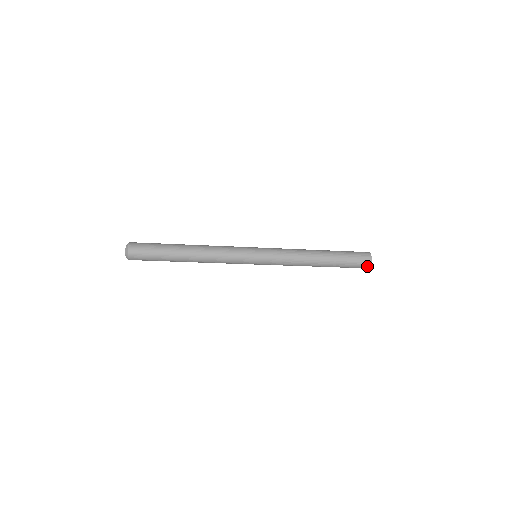
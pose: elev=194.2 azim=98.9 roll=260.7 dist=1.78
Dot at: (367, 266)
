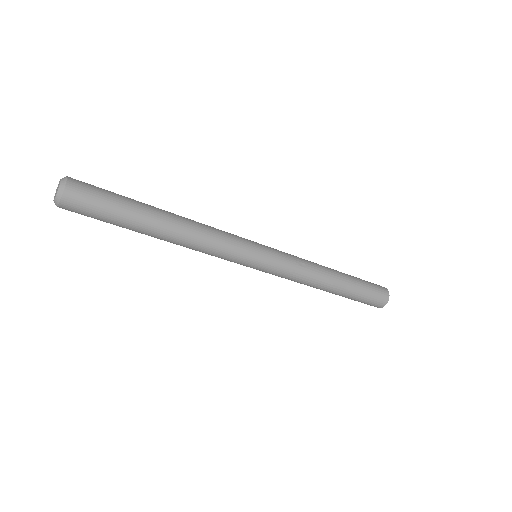
Dot at: (385, 297)
